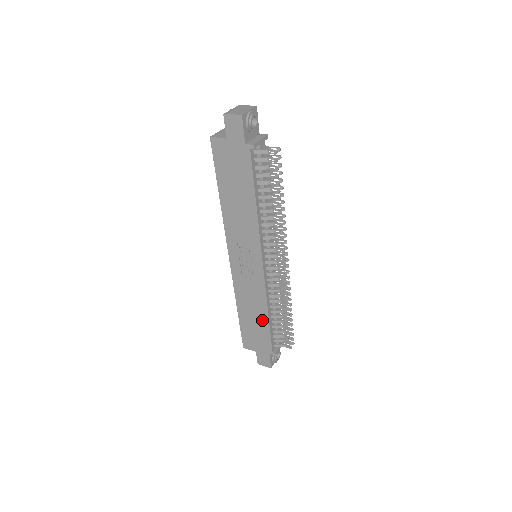
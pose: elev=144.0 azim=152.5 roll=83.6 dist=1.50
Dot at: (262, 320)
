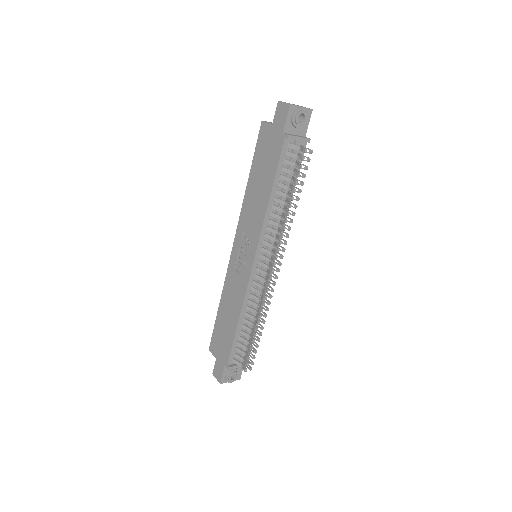
Dot at: (232, 324)
